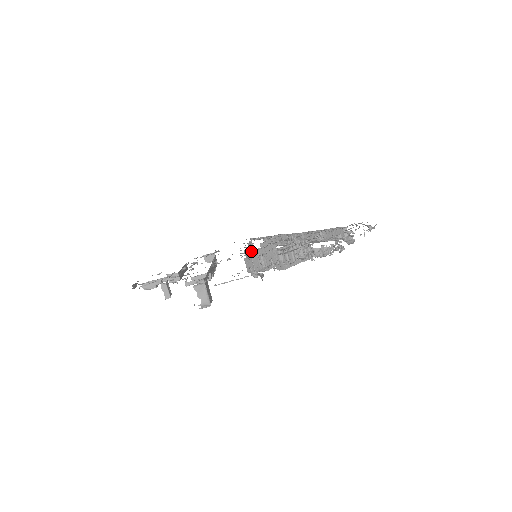
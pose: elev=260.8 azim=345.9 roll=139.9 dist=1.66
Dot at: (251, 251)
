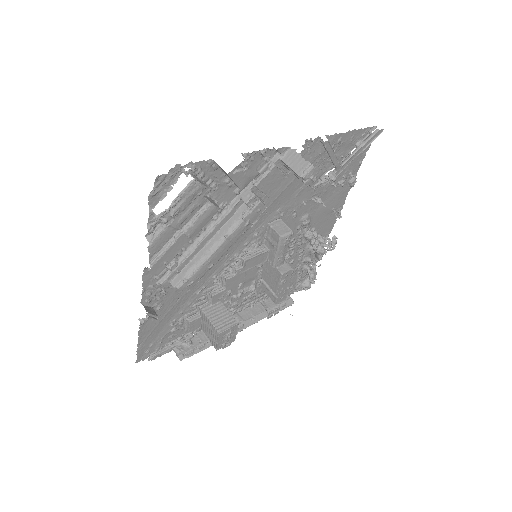
Dot at: (219, 290)
